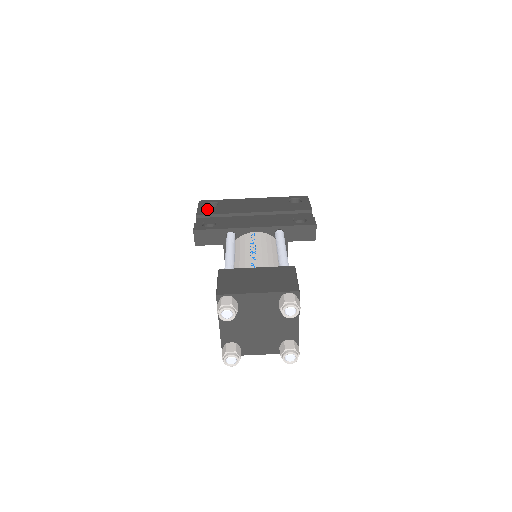
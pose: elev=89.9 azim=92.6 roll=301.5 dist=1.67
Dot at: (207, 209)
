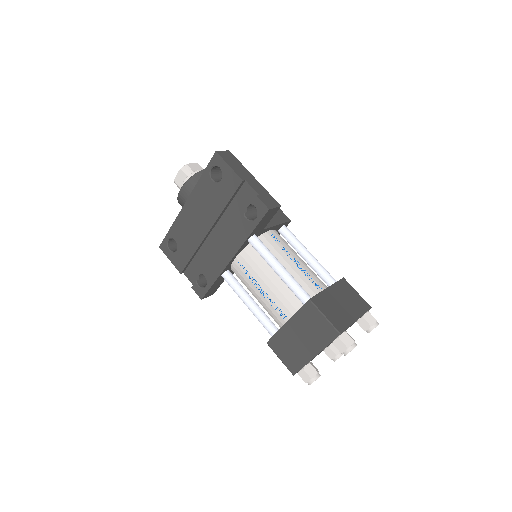
Dot at: (177, 258)
